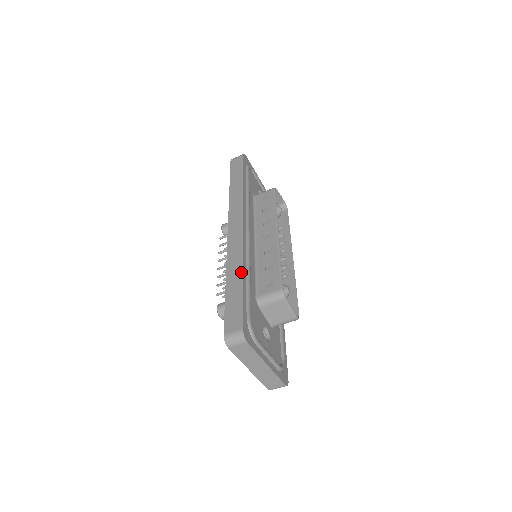
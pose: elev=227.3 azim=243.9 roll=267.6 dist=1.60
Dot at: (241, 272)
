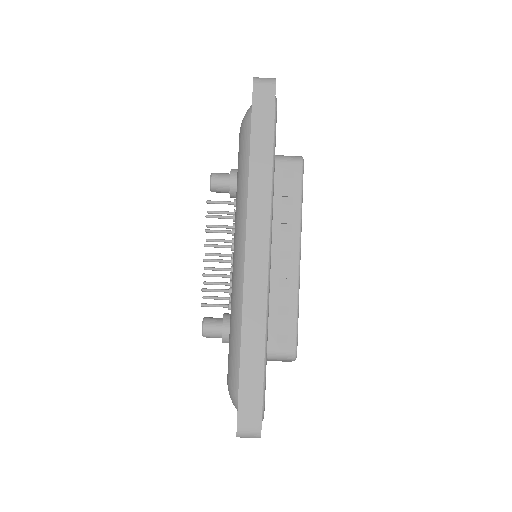
Dot at: (263, 341)
